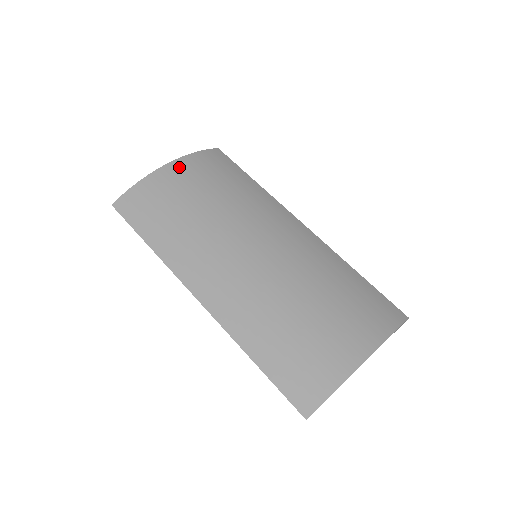
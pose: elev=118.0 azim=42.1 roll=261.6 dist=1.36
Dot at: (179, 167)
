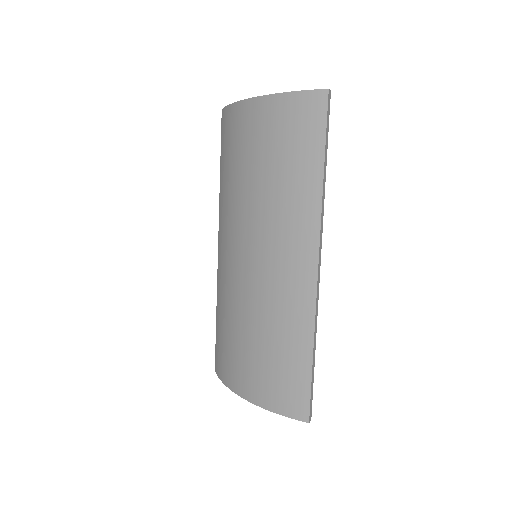
Dot at: (258, 110)
